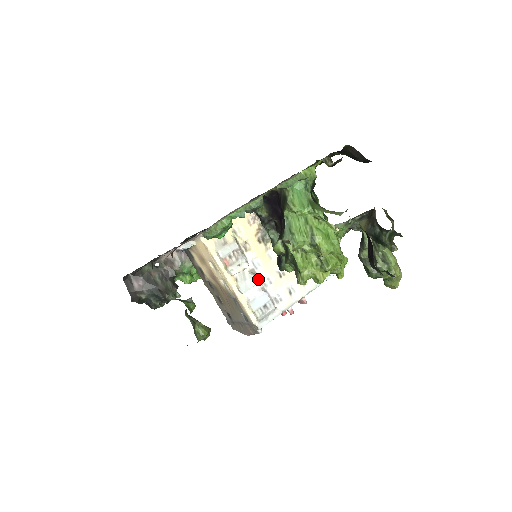
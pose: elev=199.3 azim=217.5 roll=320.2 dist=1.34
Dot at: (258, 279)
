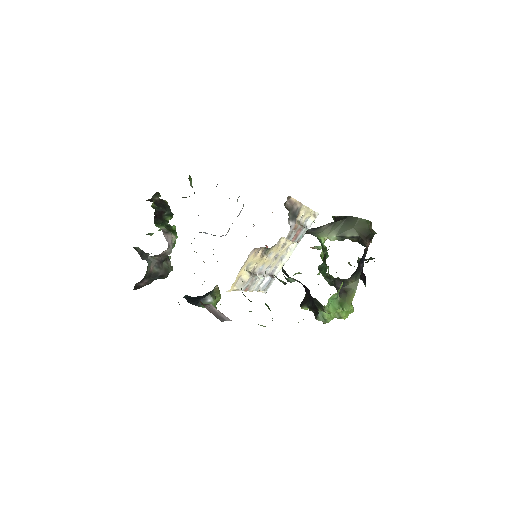
Dot at: (263, 274)
